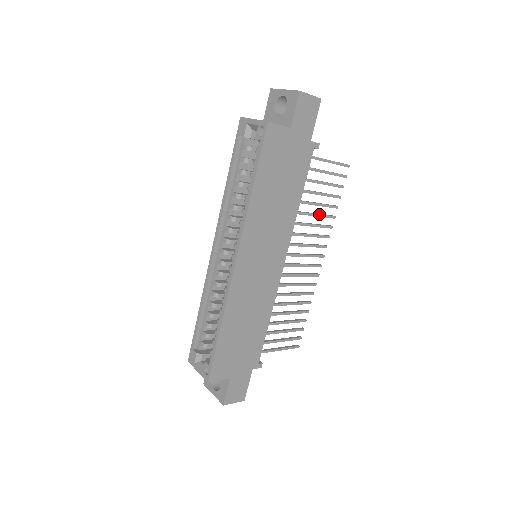
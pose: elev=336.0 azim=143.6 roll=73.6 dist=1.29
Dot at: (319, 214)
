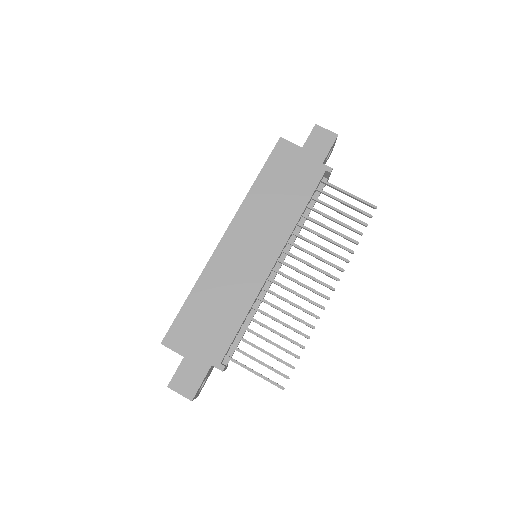
Dot at: (331, 239)
